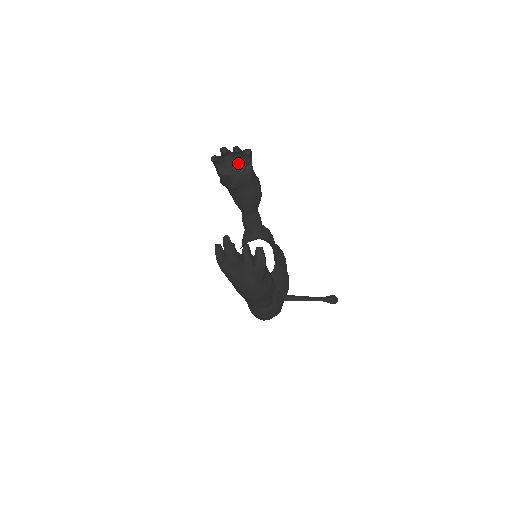
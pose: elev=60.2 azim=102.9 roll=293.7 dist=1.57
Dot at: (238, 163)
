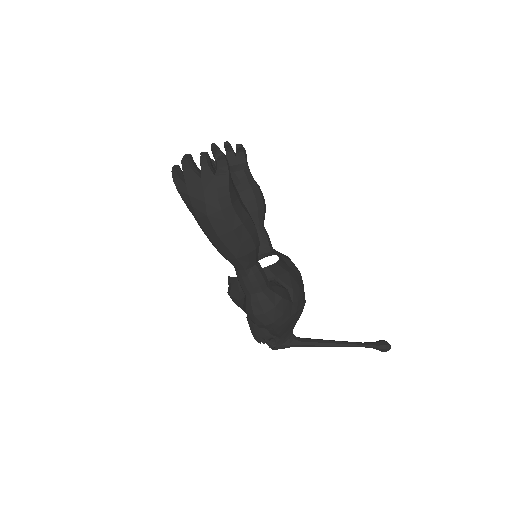
Dot at: (231, 162)
